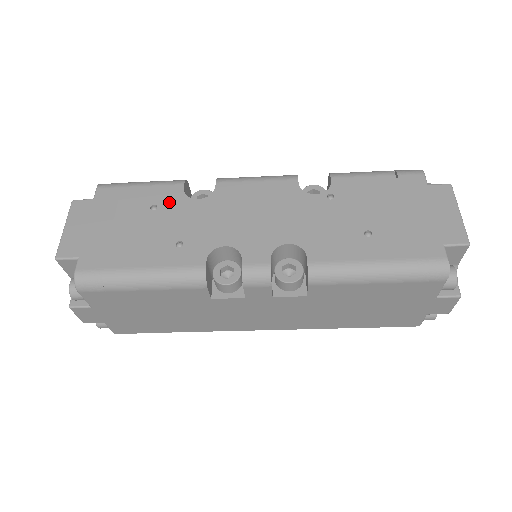
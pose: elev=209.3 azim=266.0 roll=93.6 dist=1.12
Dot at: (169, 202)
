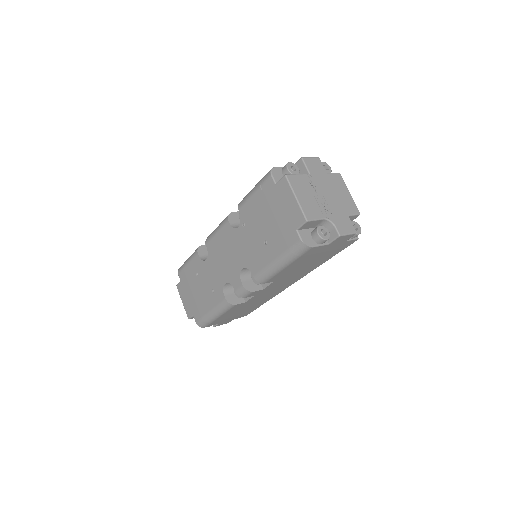
Dot at: (199, 268)
